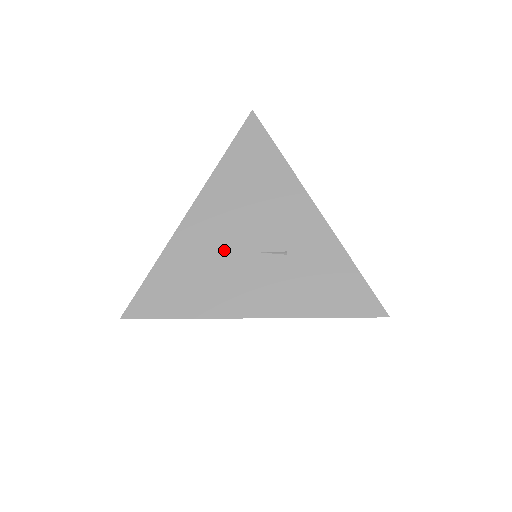
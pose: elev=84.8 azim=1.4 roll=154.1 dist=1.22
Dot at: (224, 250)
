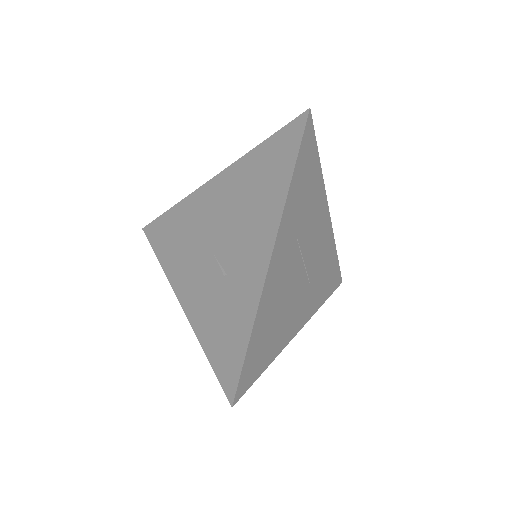
Dot at: (203, 233)
